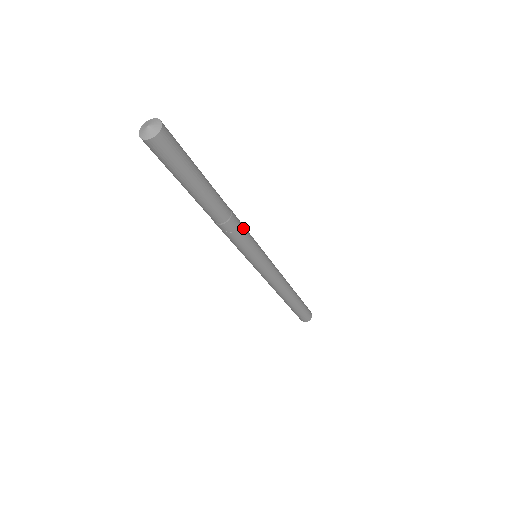
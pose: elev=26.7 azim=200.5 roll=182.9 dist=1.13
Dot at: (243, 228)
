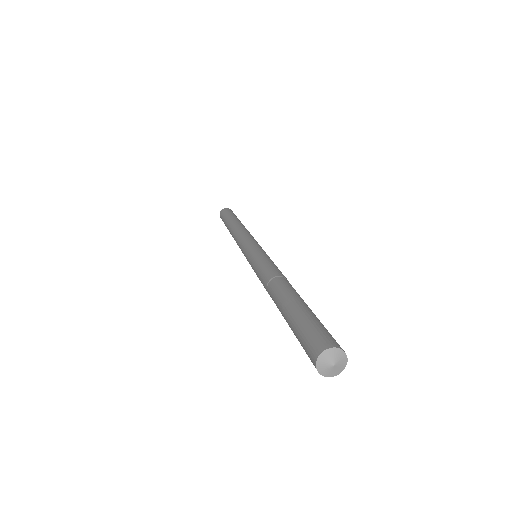
Dot at: occluded
